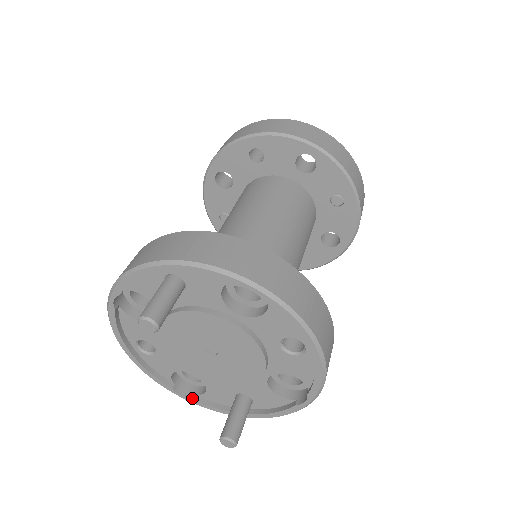
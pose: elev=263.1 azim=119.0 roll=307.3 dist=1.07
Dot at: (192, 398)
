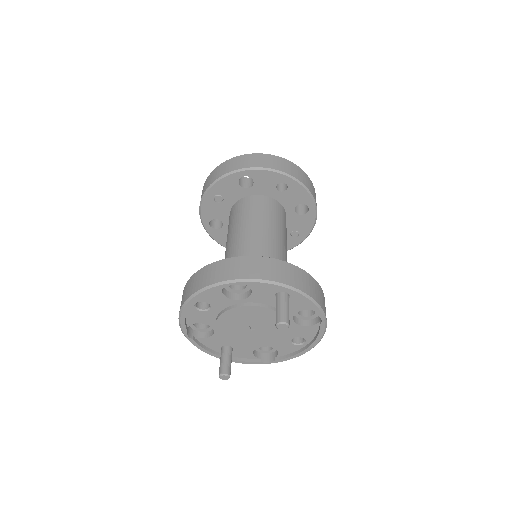
Dot at: (193, 339)
